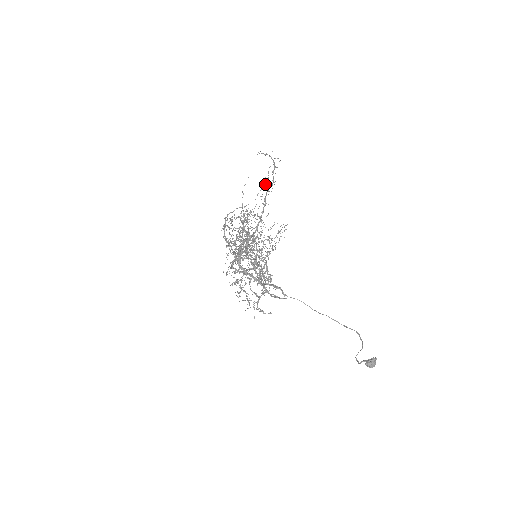
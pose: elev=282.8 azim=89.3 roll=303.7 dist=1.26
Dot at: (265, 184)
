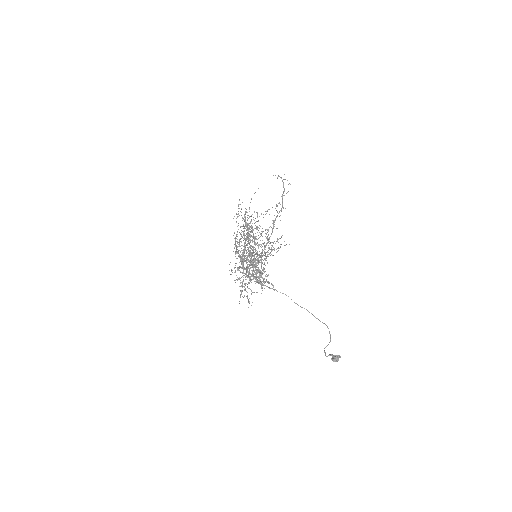
Dot at: occluded
